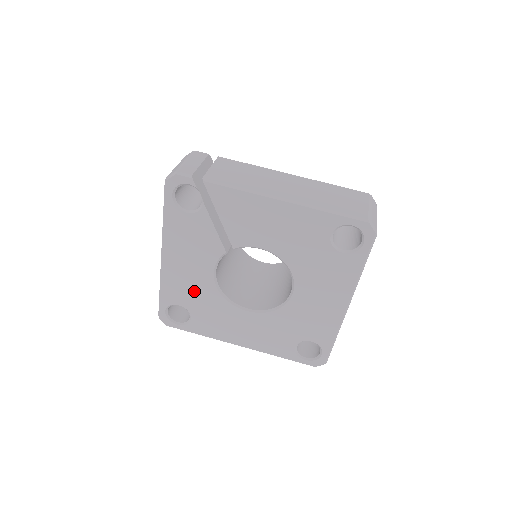
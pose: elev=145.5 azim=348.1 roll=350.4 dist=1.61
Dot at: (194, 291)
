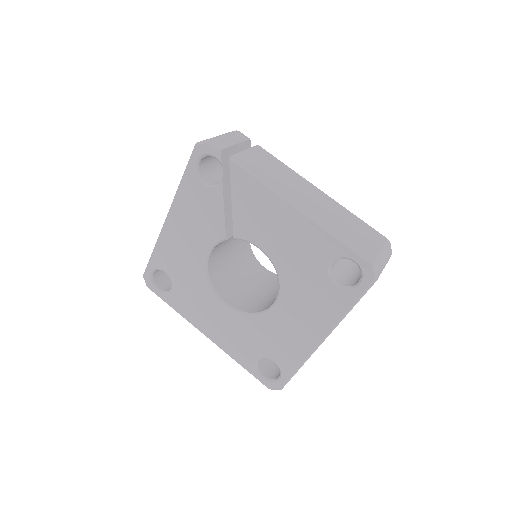
Dot at: (184, 264)
